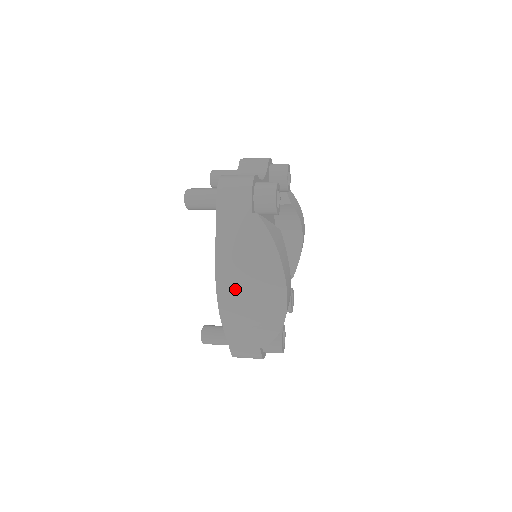
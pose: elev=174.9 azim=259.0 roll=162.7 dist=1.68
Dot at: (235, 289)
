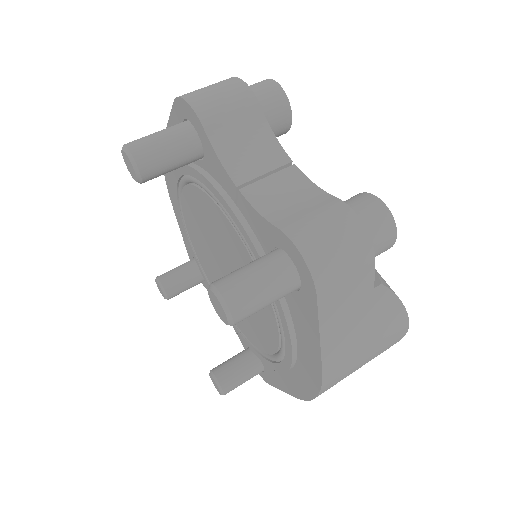
Dot at: (343, 378)
